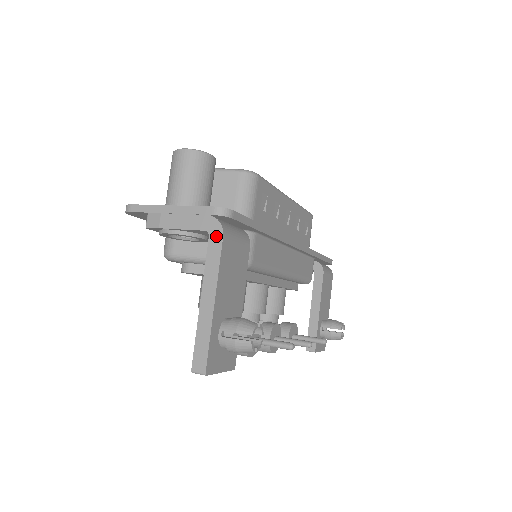
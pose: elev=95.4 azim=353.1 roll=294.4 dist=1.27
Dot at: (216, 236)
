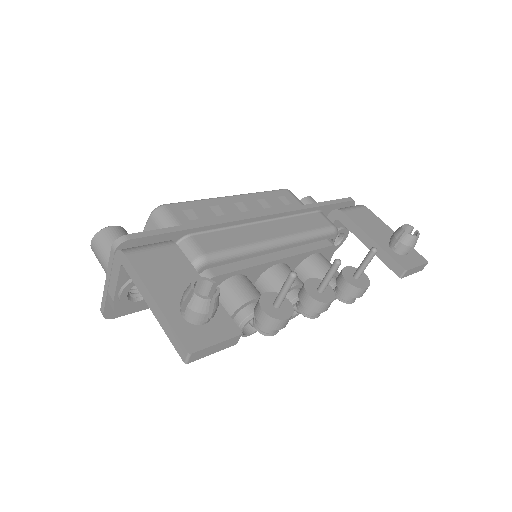
Dot at: (124, 260)
